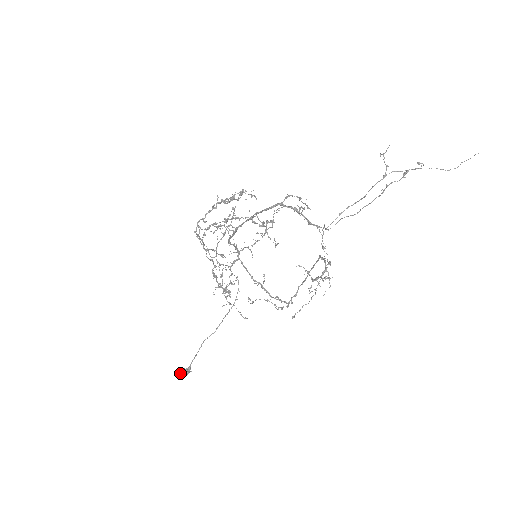
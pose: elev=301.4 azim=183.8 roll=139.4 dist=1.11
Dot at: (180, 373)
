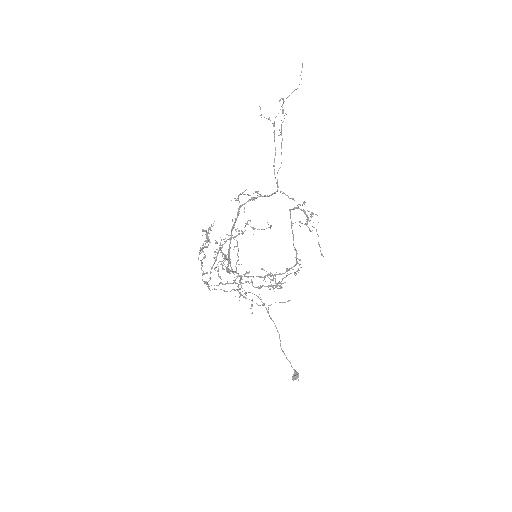
Dot at: occluded
